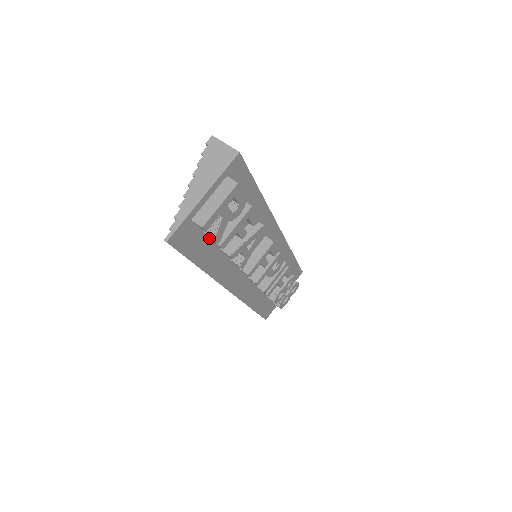
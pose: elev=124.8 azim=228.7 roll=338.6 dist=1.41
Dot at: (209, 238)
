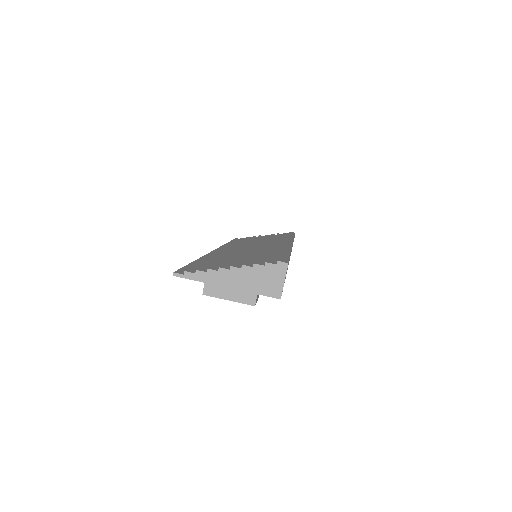
Dot at: occluded
